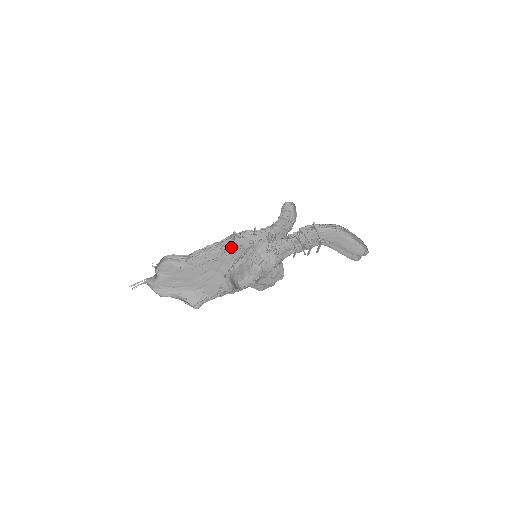
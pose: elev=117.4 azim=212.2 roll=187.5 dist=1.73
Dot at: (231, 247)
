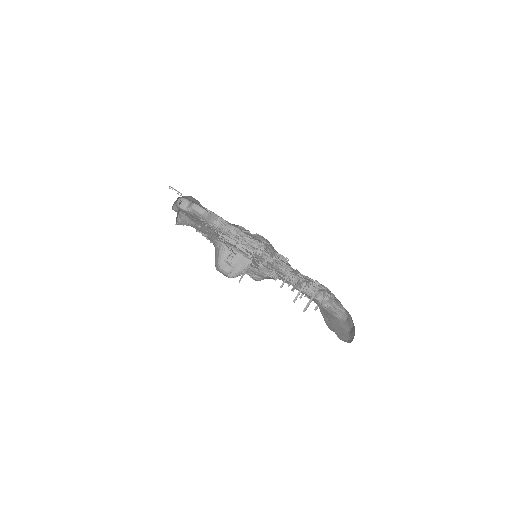
Dot at: (249, 251)
